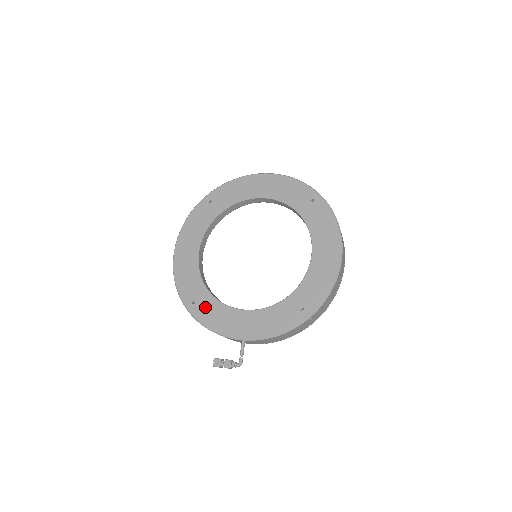
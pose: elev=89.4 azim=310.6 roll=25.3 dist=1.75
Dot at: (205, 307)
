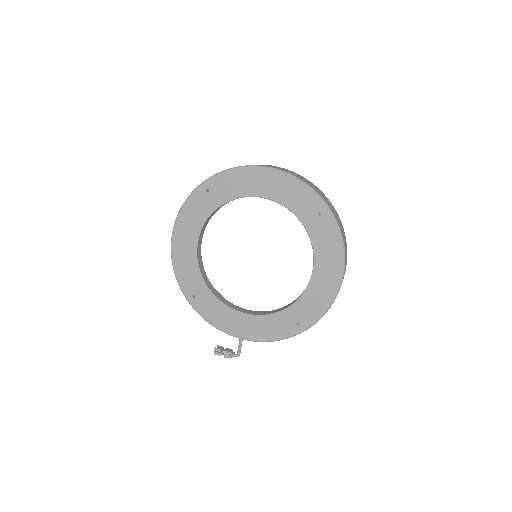
Dot at: (205, 303)
